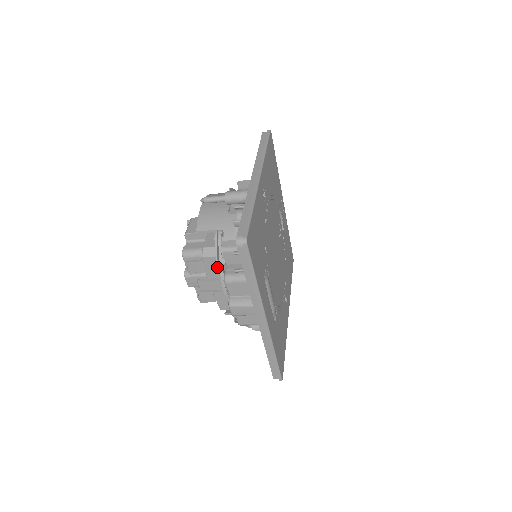
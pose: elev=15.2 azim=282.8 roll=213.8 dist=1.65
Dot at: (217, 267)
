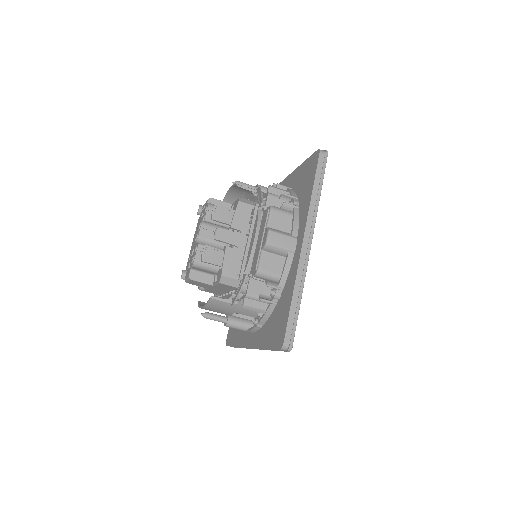
Dot at: (262, 201)
